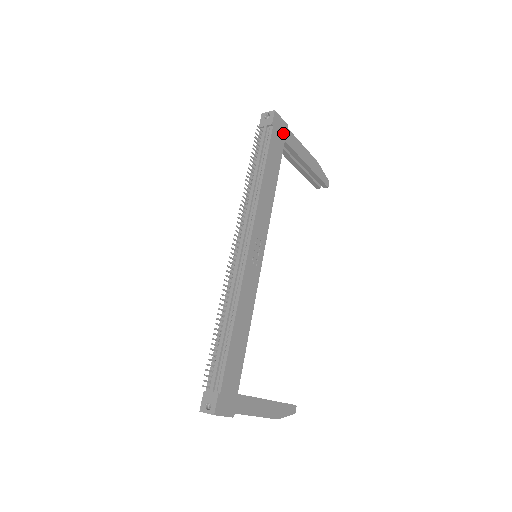
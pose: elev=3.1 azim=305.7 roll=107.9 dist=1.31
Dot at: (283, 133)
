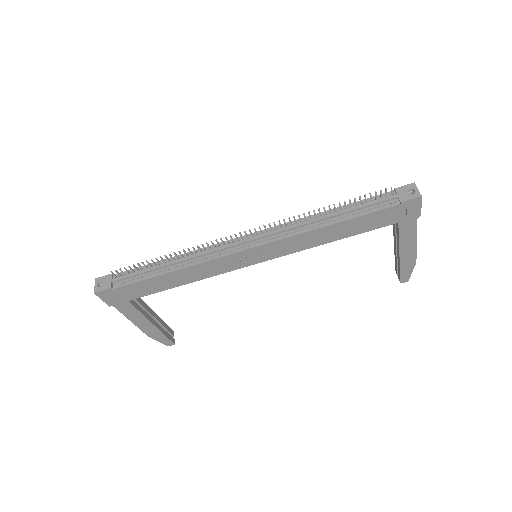
Dot at: (405, 217)
